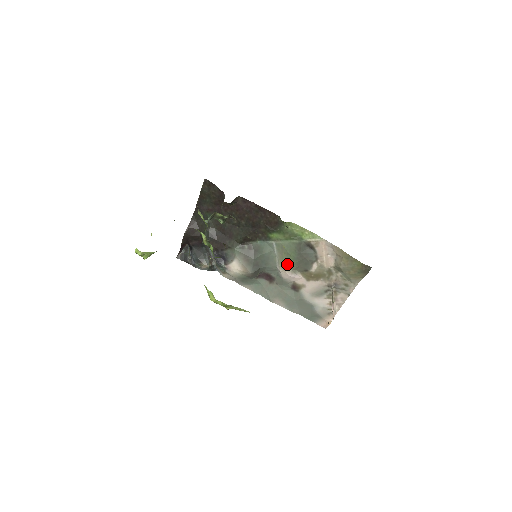
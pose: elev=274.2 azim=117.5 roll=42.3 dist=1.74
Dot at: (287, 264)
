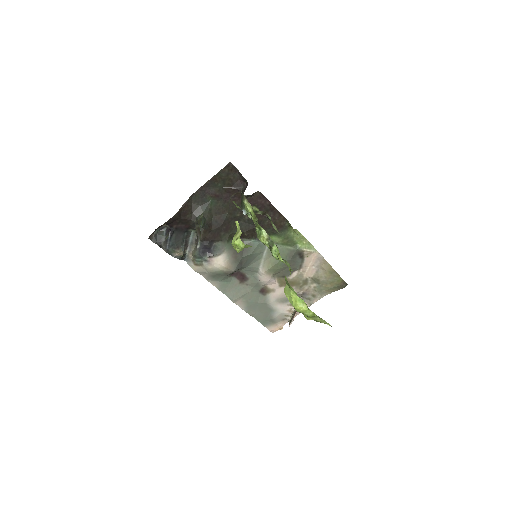
Dot at: (272, 268)
